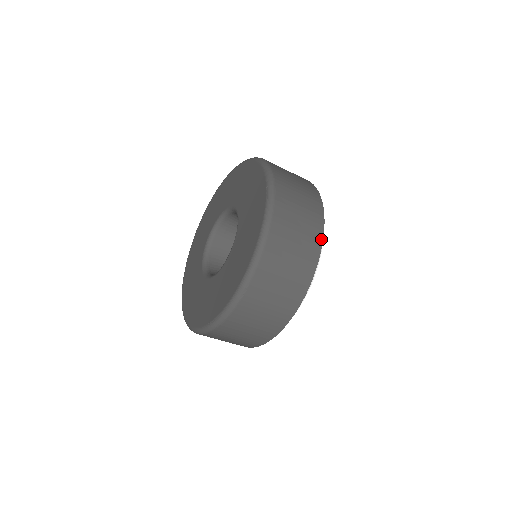
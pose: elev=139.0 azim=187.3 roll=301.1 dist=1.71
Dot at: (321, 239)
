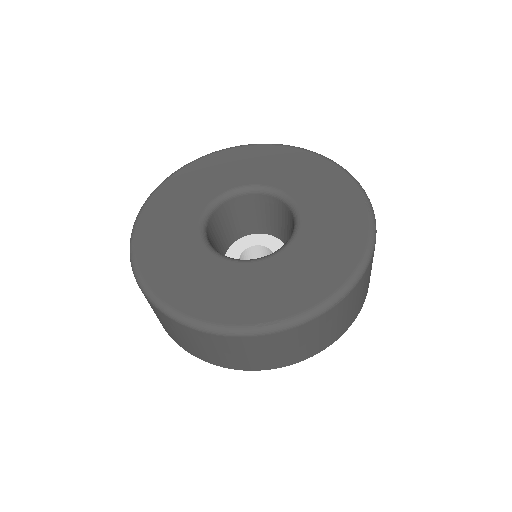
Dot at: occluded
